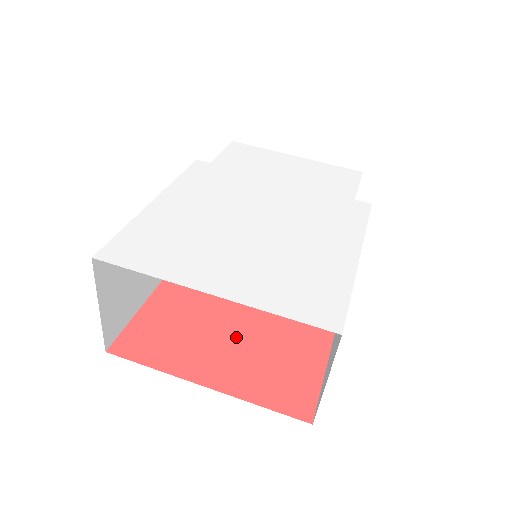
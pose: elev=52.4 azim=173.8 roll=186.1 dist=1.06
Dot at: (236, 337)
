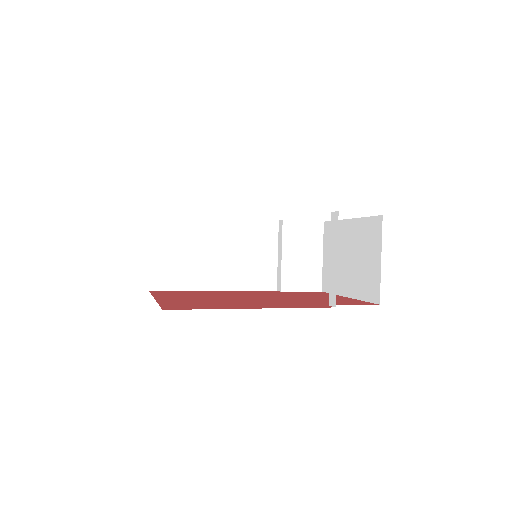
Dot at: (208, 299)
